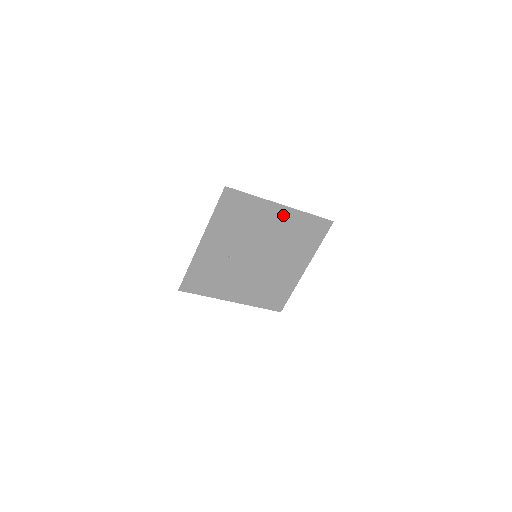
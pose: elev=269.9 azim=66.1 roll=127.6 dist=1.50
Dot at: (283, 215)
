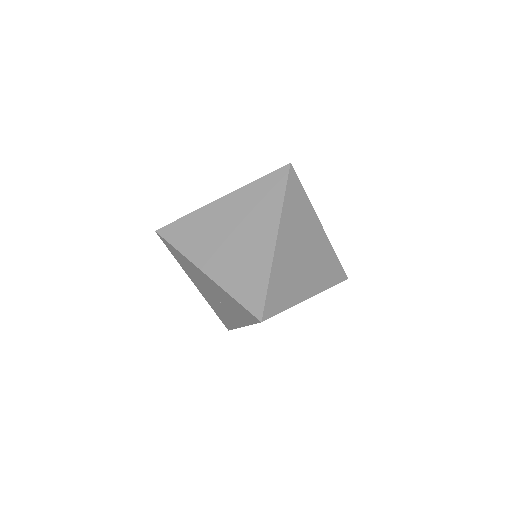
Dot at: occluded
